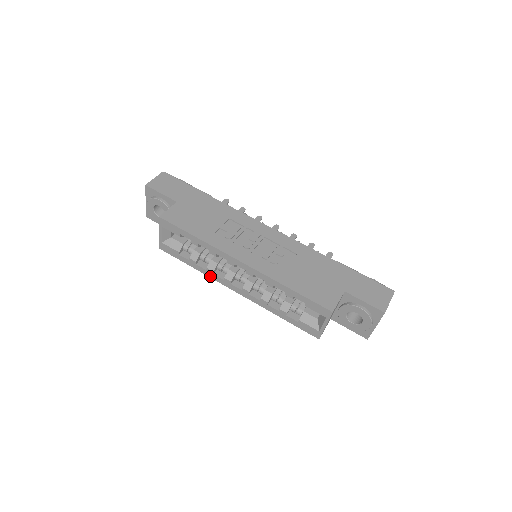
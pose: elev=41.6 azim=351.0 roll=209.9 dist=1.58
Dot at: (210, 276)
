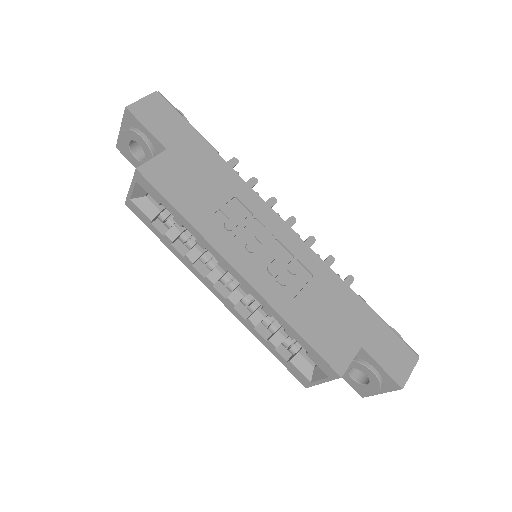
Dot at: (187, 265)
